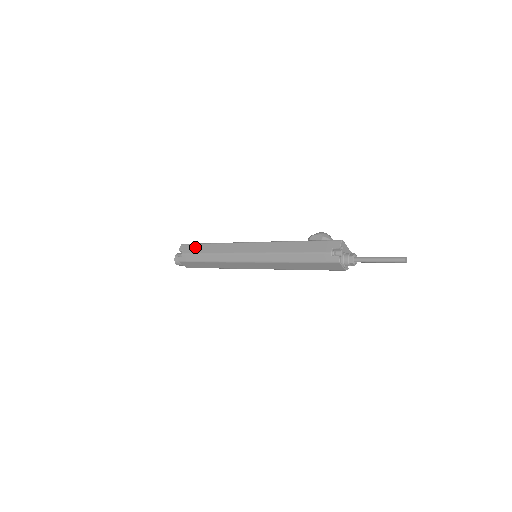
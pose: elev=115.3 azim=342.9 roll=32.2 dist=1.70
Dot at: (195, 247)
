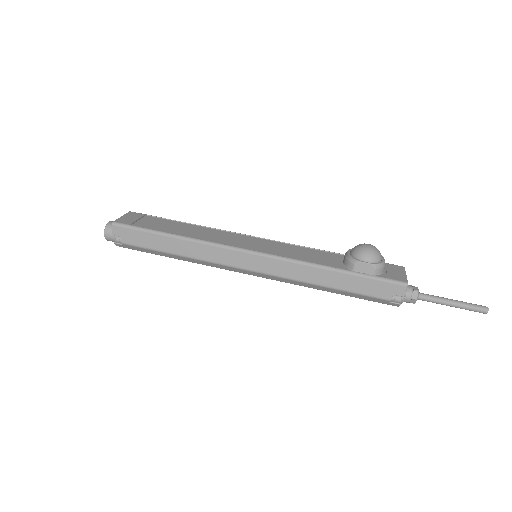
Dot at: (145, 237)
